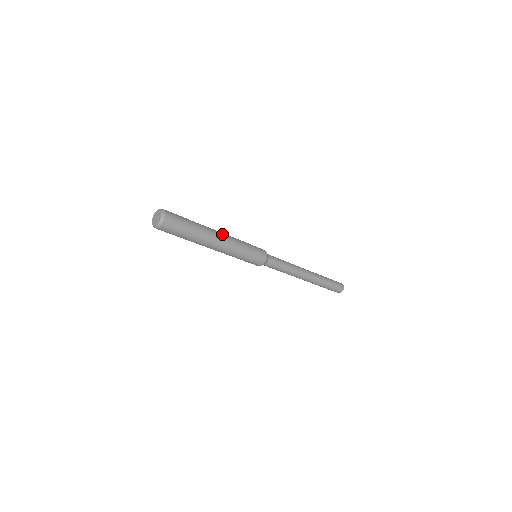
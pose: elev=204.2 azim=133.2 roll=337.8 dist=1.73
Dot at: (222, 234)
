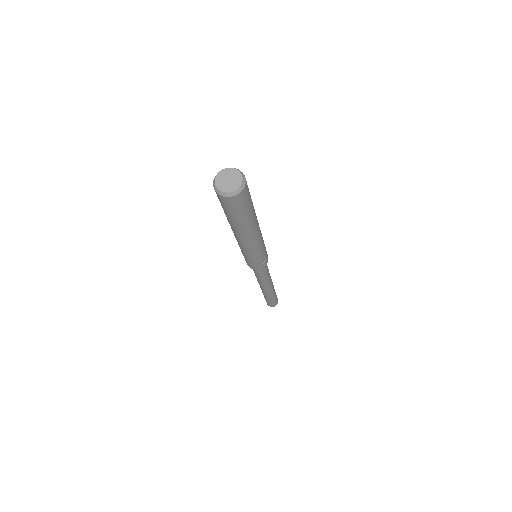
Dot at: occluded
